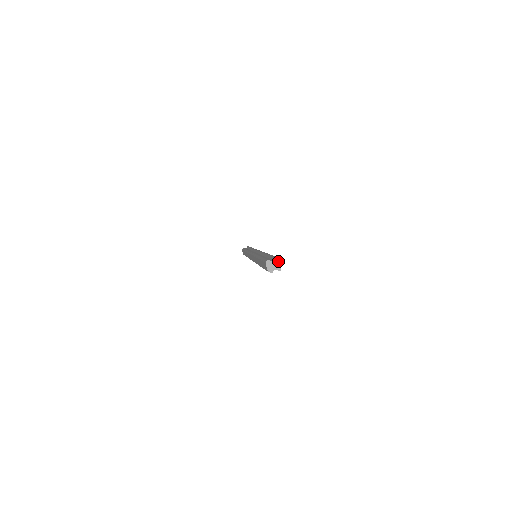
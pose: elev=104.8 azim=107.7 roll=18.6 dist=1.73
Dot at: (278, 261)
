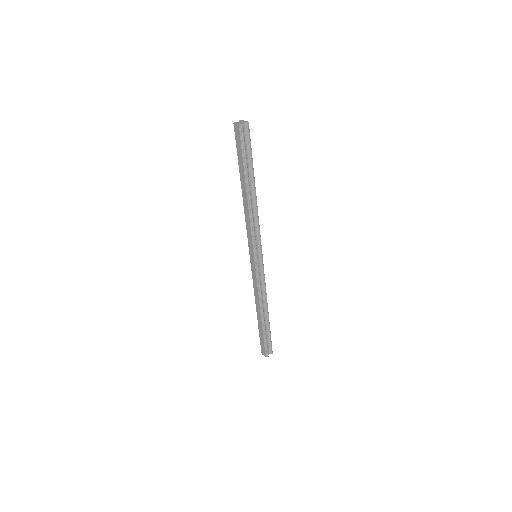
Dot at: (243, 121)
